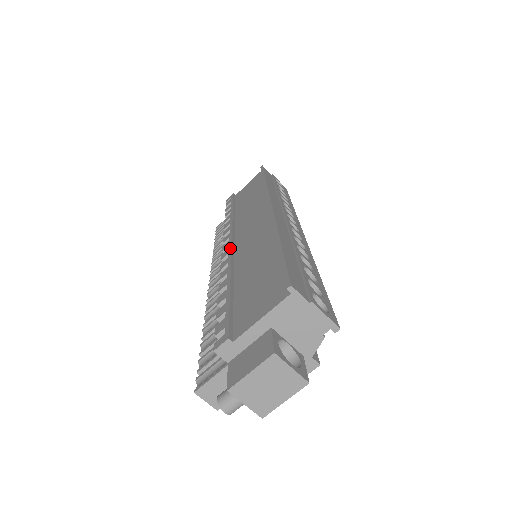
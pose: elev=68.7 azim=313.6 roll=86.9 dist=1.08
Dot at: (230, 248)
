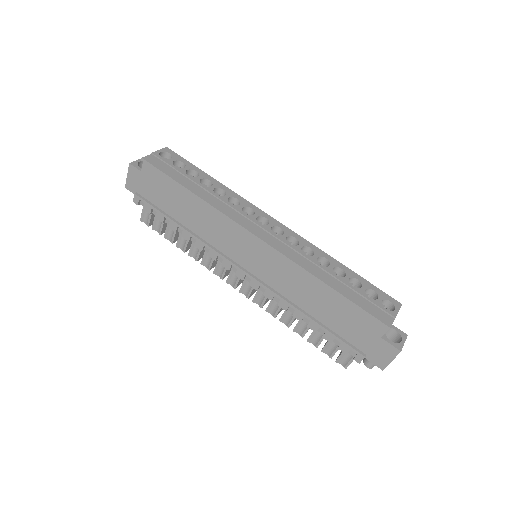
Dot at: (255, 280)
